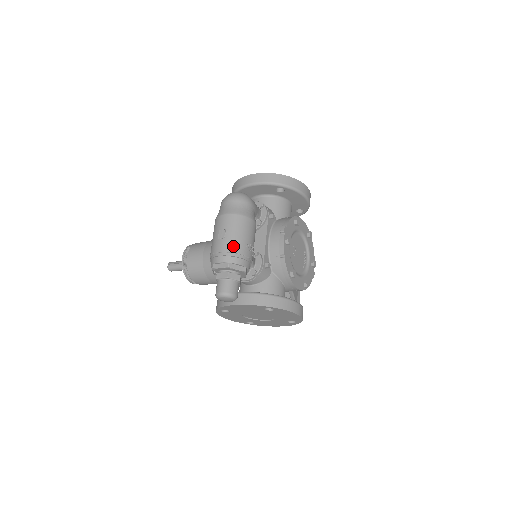
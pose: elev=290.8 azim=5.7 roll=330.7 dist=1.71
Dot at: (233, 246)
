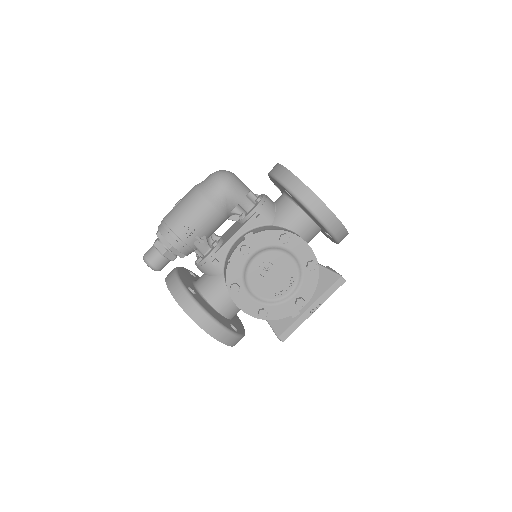
Dot at: (171, 218)
